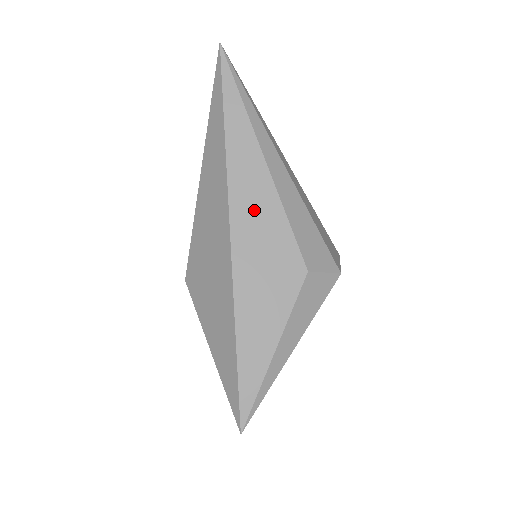
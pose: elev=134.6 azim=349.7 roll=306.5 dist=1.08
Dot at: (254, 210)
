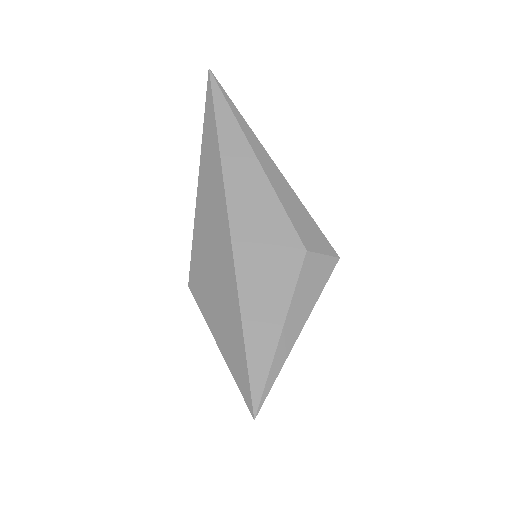
Dot at: (250, 200)
